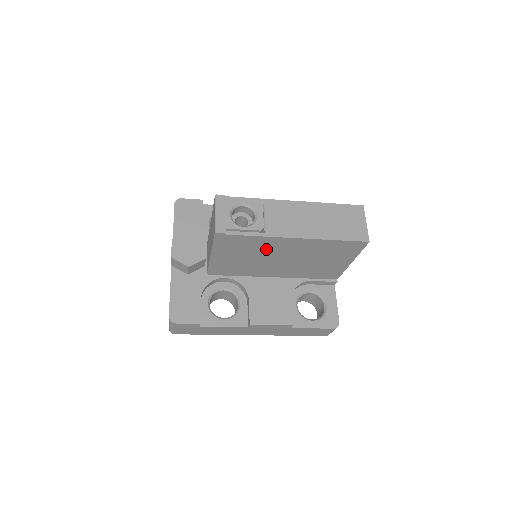
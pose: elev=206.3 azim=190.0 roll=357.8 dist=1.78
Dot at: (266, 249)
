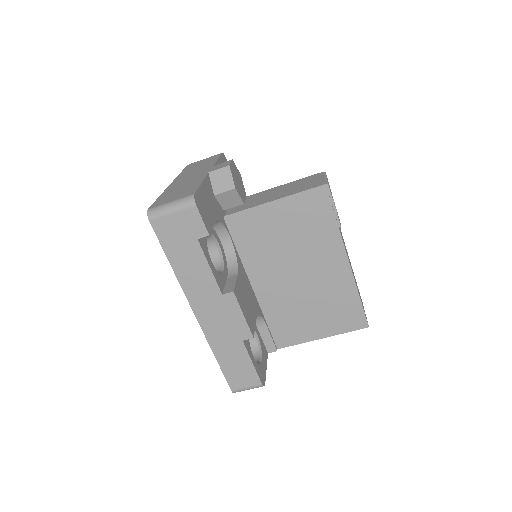
Dot at: (314, 247)
